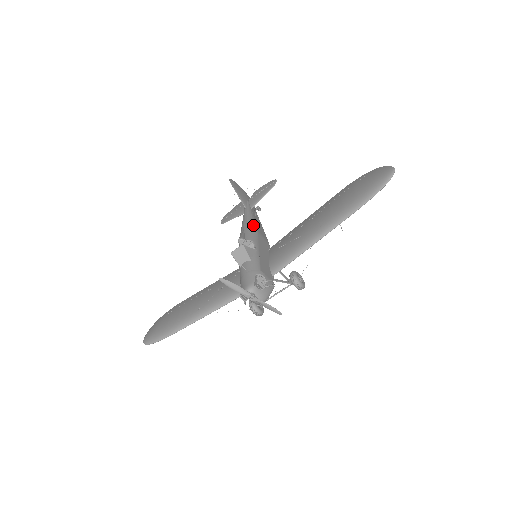
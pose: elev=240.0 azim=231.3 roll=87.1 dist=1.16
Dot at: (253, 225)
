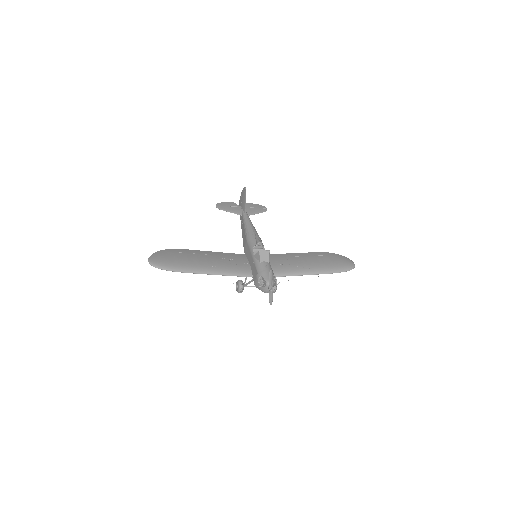
Dot at: occluded
